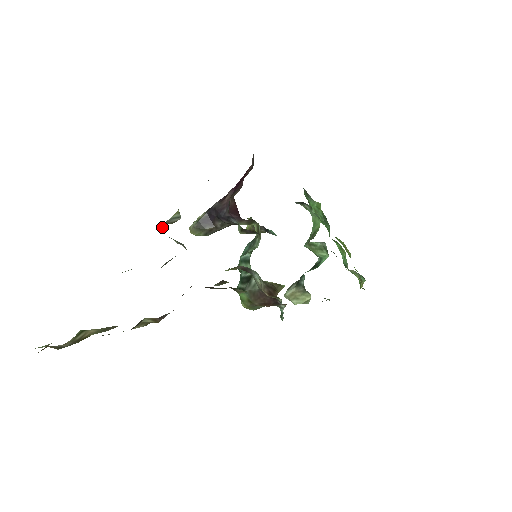
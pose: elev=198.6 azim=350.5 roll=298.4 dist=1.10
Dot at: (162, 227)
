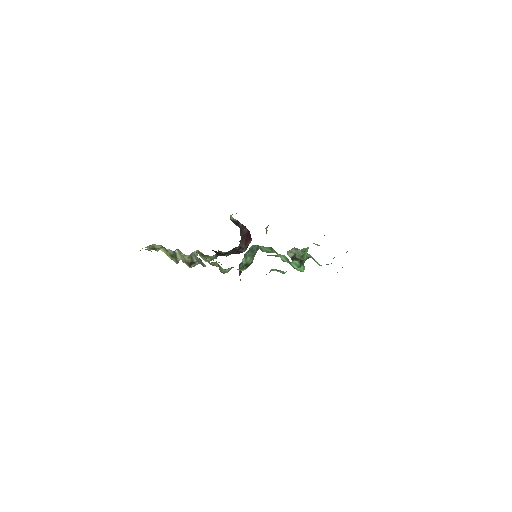
Dot at: (189, 255)
